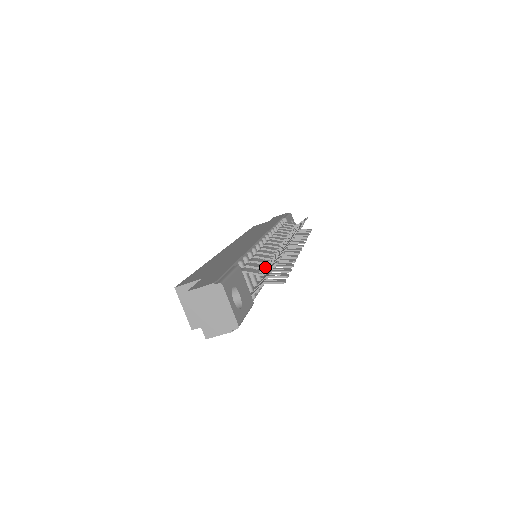
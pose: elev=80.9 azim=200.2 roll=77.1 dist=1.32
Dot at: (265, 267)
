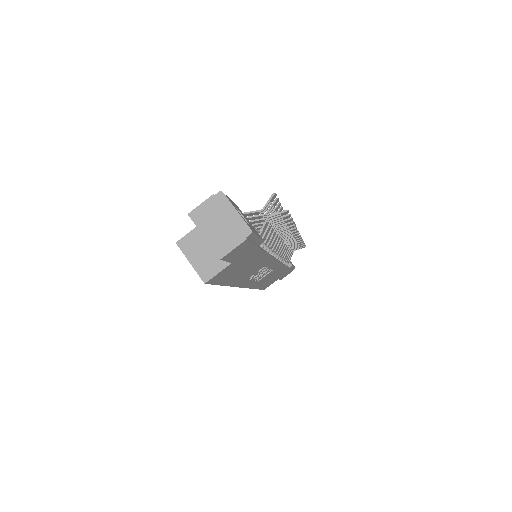
Dot at: (265, 217)
